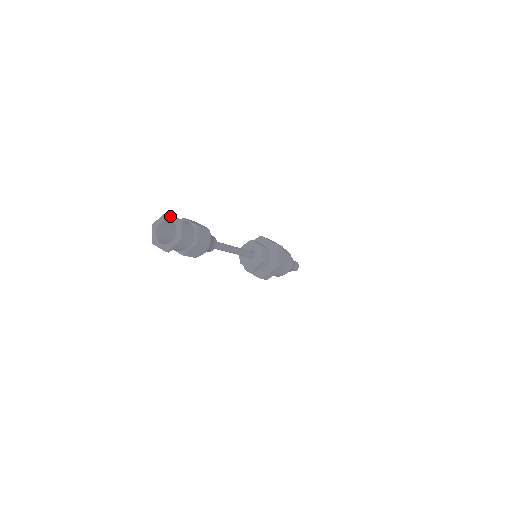
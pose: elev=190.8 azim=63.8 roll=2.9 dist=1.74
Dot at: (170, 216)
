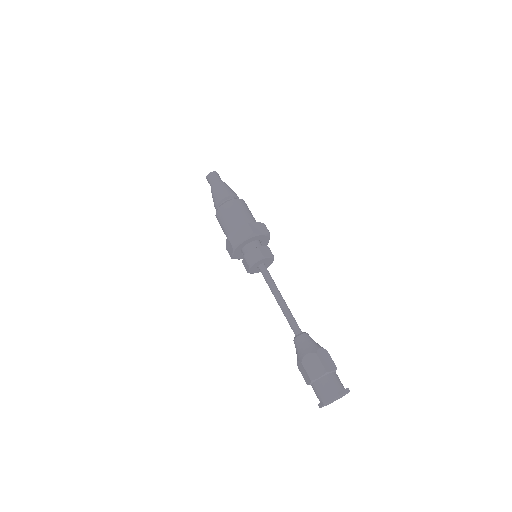
Dot at: occluded
